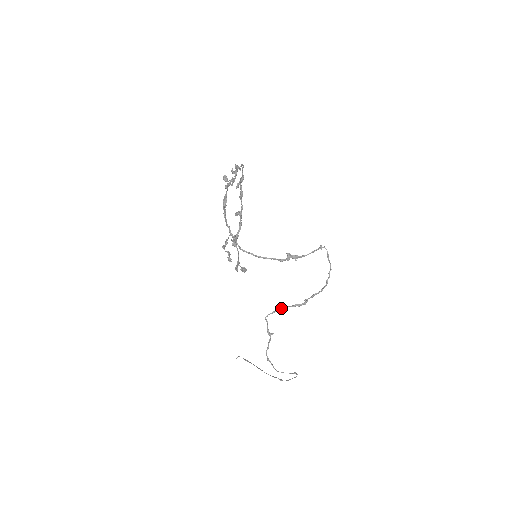
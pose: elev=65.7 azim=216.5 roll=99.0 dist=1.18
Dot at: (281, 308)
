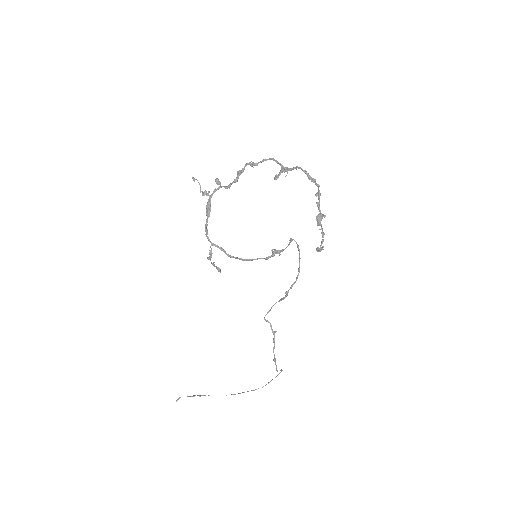
Dot at: occluded
